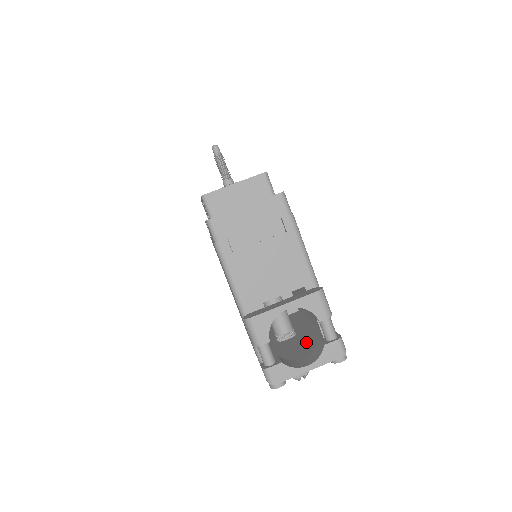
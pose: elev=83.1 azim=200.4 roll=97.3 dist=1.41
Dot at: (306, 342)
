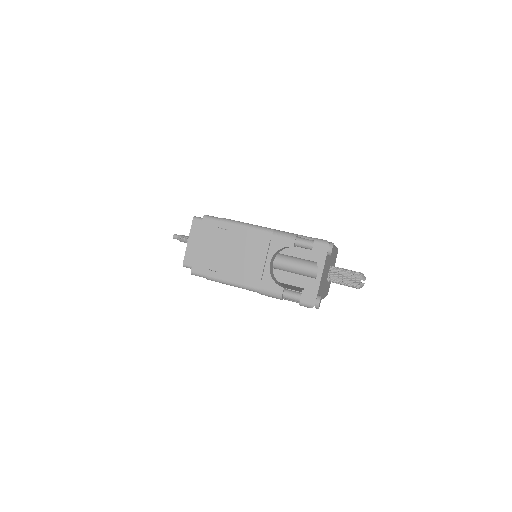
Dot at: occluded
